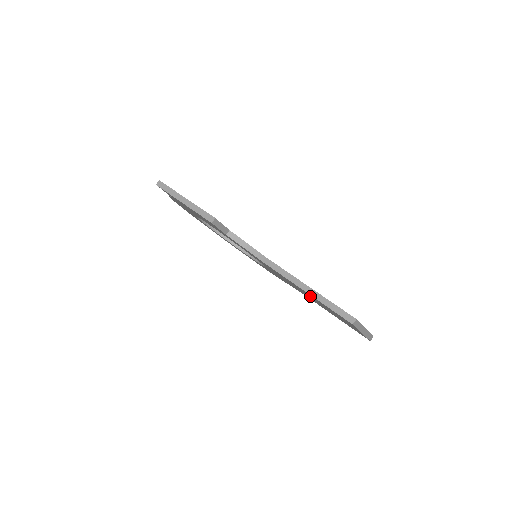
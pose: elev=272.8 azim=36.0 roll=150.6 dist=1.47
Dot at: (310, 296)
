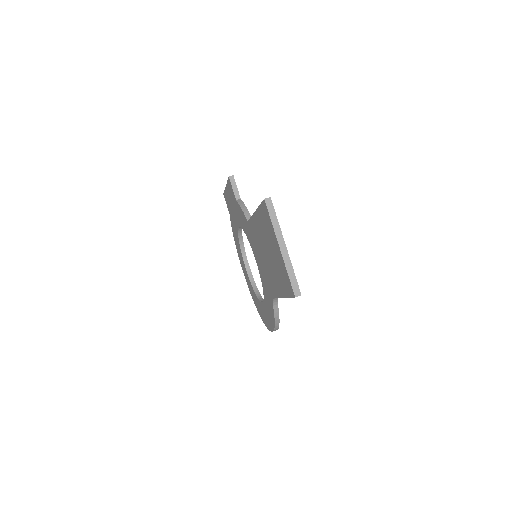
Dot at: (262, 234)
